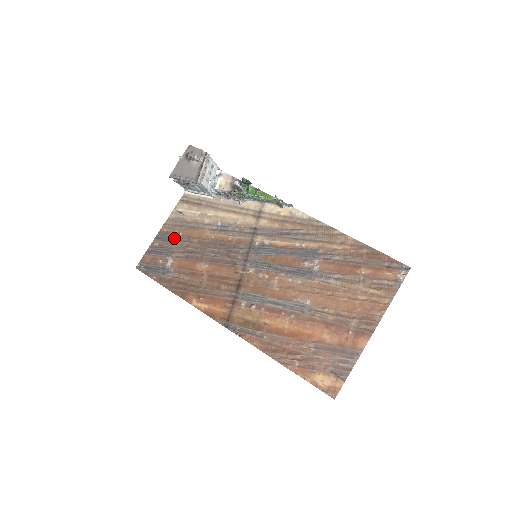
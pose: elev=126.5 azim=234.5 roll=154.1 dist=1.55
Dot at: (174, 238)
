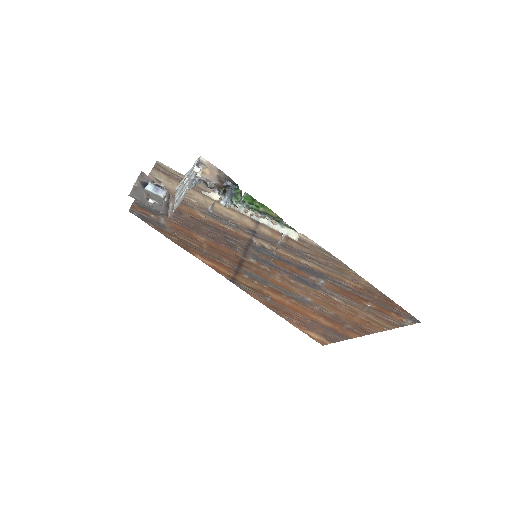
Dot at: occluded
